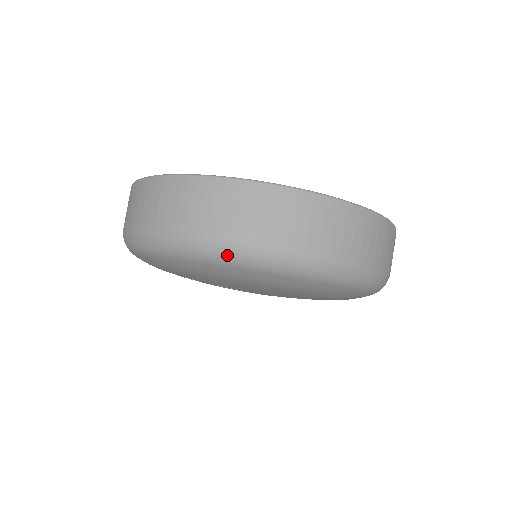
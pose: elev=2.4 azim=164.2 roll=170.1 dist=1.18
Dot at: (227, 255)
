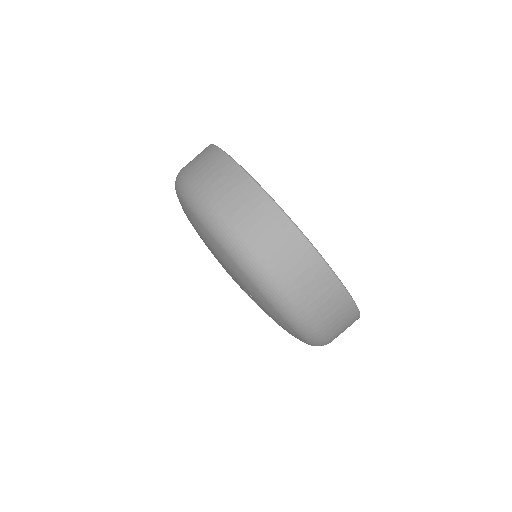
Dot at: occluded
